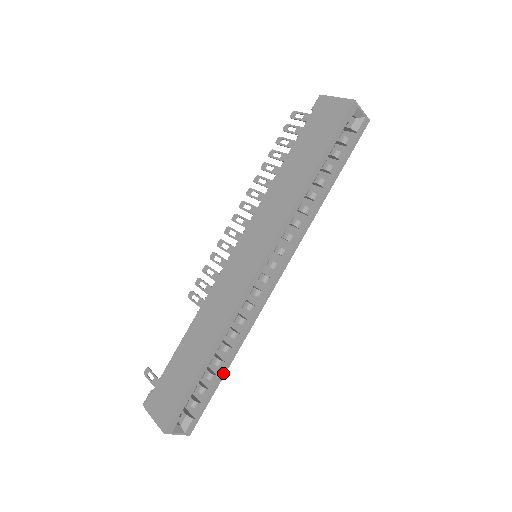
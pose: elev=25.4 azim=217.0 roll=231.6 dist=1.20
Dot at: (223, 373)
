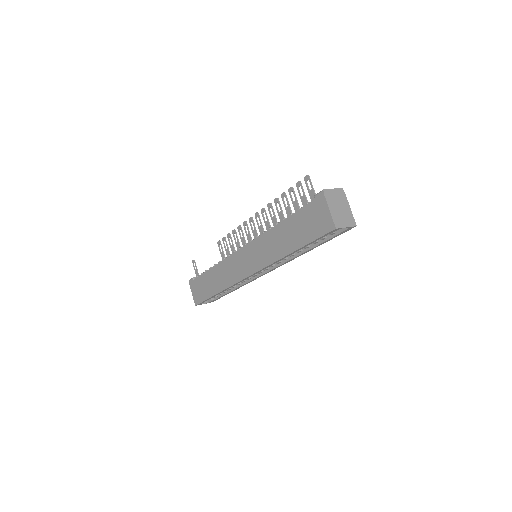
Dot at: (230, 292)
